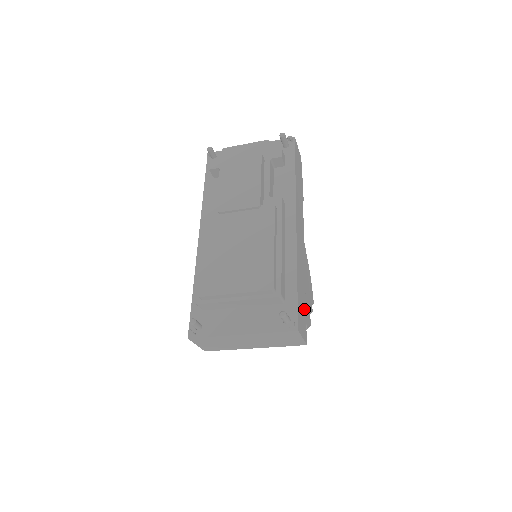
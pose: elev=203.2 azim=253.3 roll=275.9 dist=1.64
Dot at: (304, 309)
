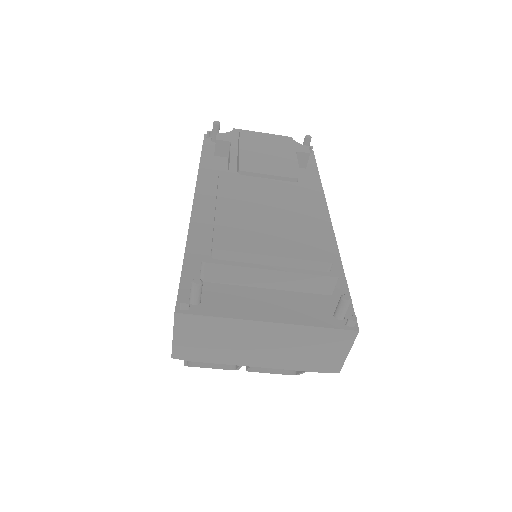
Dot at: occluded
